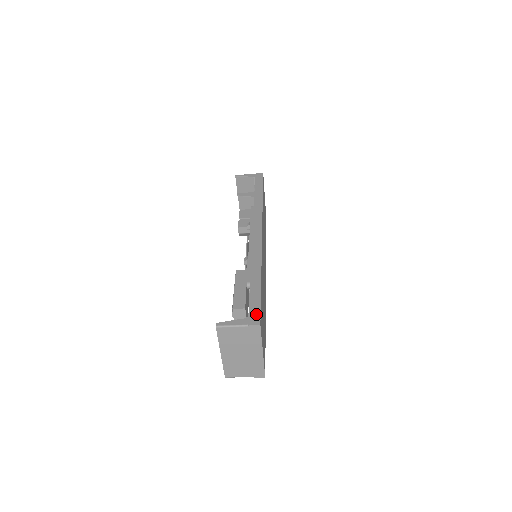
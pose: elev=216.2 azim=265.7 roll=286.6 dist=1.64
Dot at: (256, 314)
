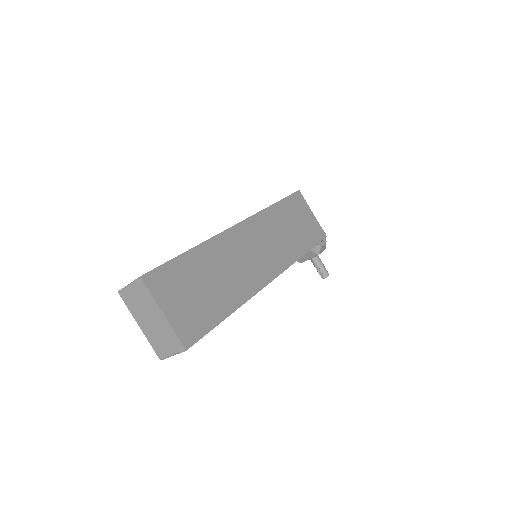
Dot at: (149, 271)
